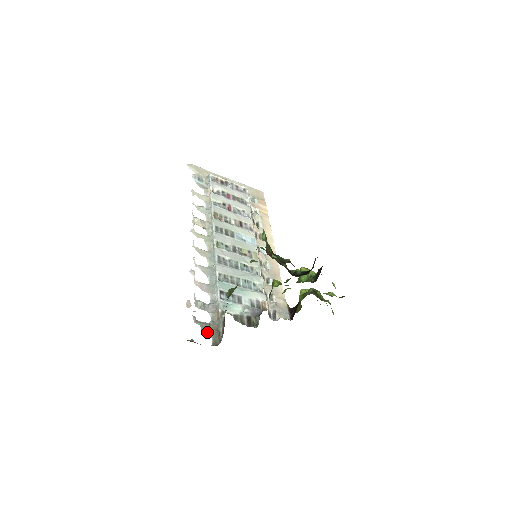
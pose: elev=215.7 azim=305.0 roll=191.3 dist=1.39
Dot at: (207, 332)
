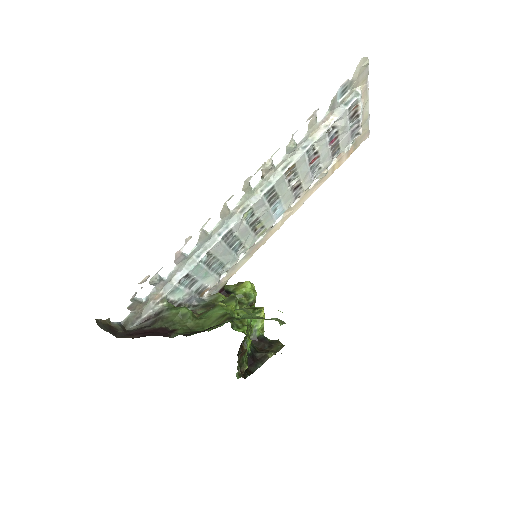
Dot at: (131, 309)
